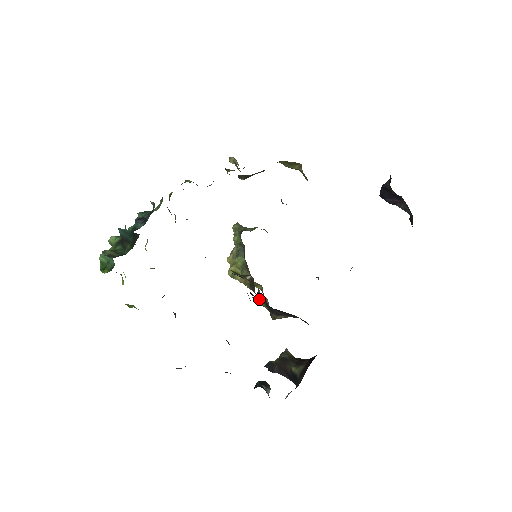
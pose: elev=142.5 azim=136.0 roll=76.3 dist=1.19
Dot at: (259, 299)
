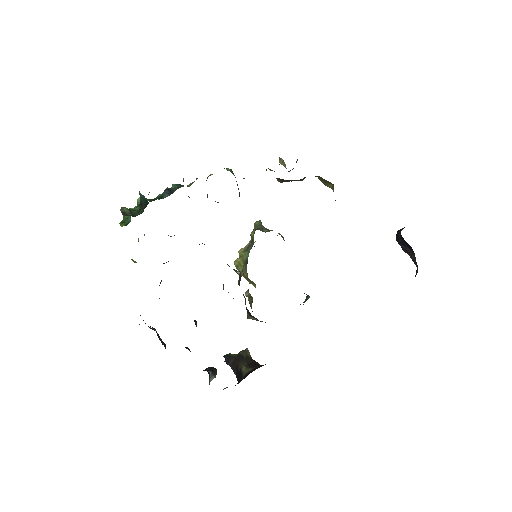
Dot at: (246, 295)
